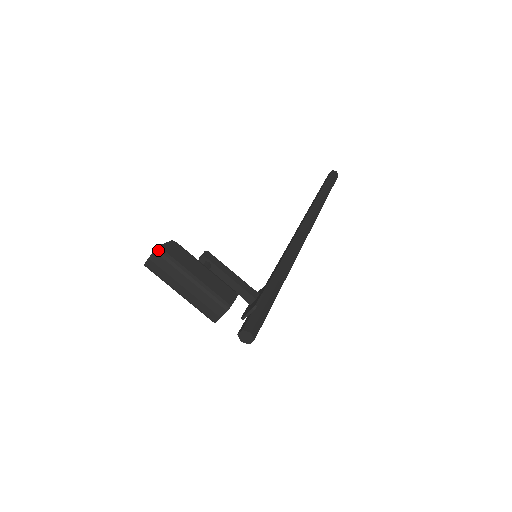
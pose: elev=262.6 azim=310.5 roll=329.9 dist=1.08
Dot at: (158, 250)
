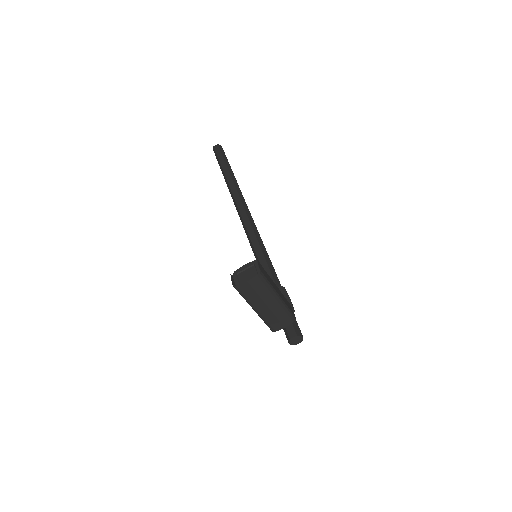
Dot at: (260, 274)
